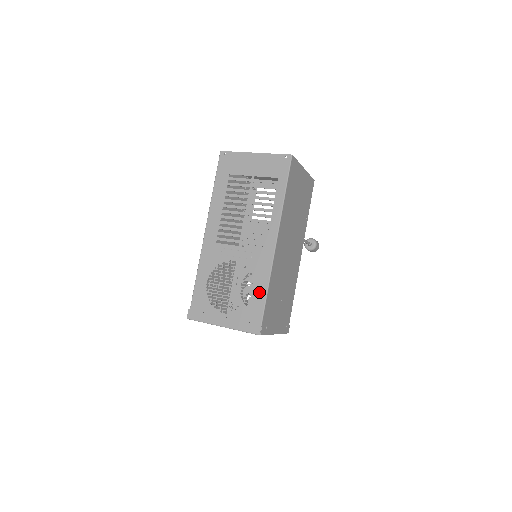
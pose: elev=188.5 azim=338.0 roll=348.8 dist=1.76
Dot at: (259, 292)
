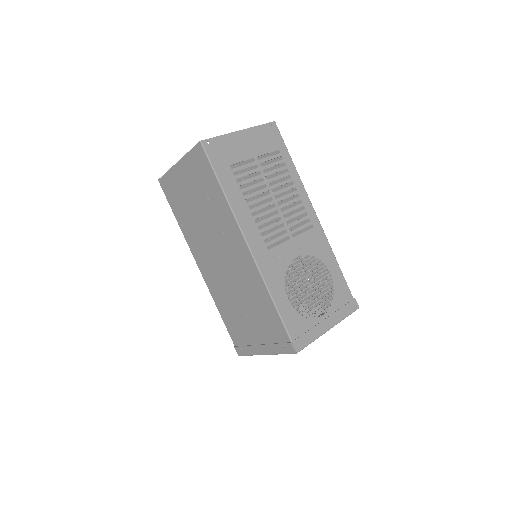
Dot at: (334, 270)
